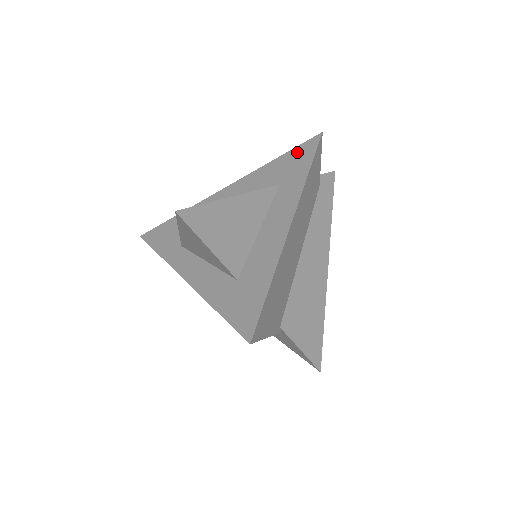
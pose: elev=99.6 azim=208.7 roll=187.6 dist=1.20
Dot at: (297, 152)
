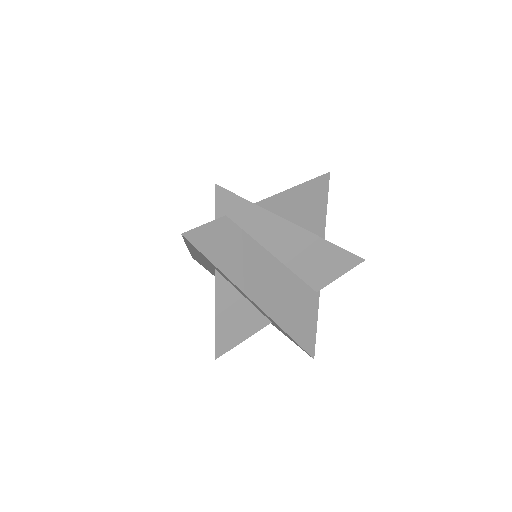
Dot at: (190, 245)
